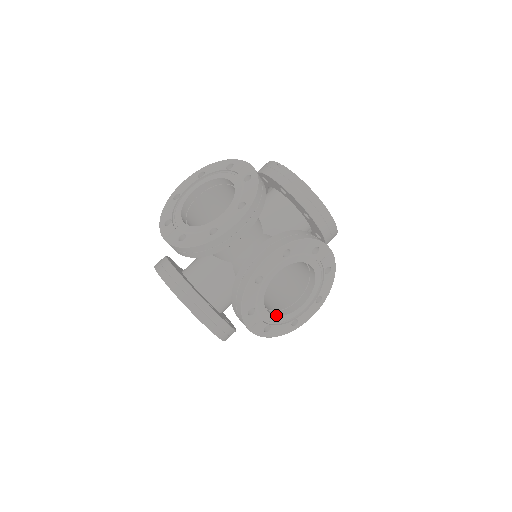
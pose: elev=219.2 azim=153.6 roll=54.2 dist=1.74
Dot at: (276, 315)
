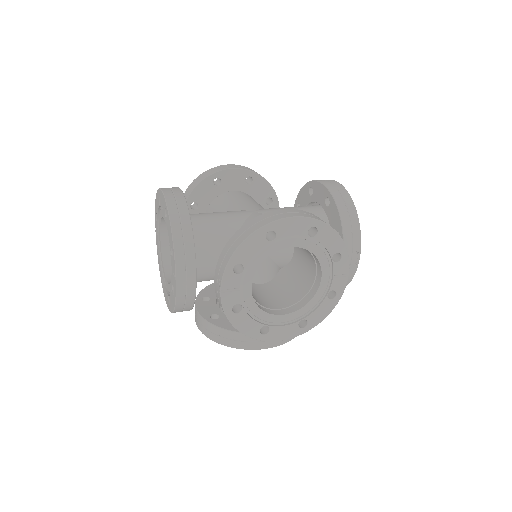
Dot at: occluded
